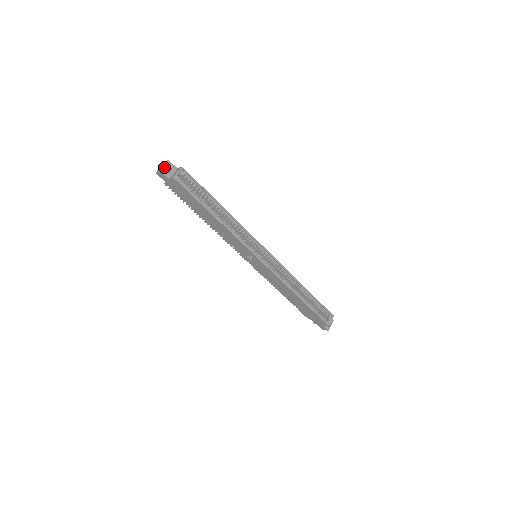
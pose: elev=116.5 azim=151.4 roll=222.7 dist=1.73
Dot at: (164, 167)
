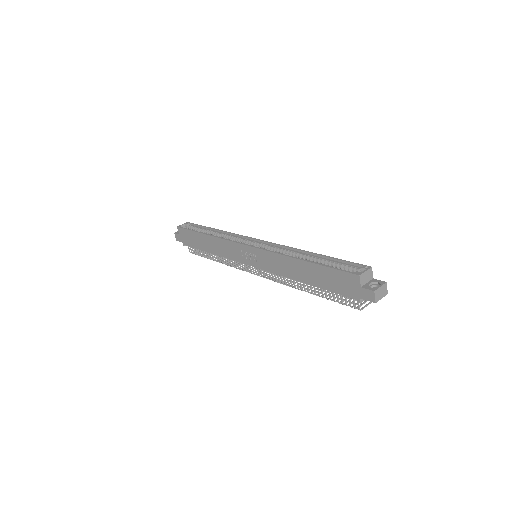
Dot at: occluded
